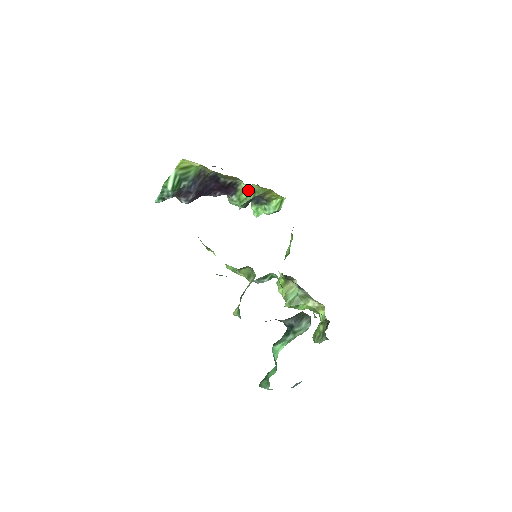
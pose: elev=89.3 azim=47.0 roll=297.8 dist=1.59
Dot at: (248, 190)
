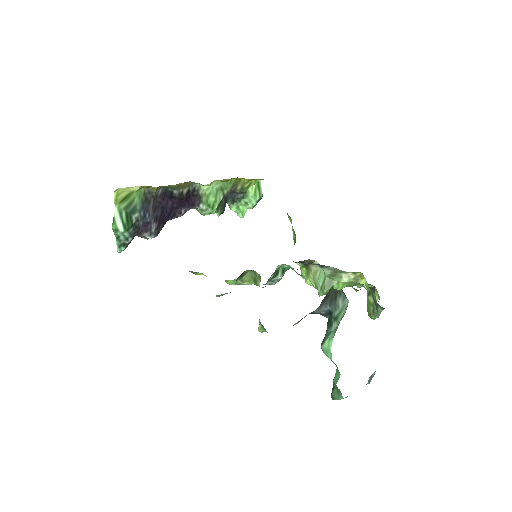
Dot at: (212, 190)
